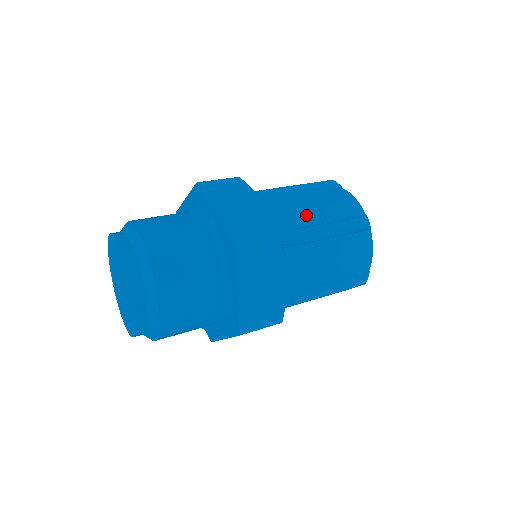
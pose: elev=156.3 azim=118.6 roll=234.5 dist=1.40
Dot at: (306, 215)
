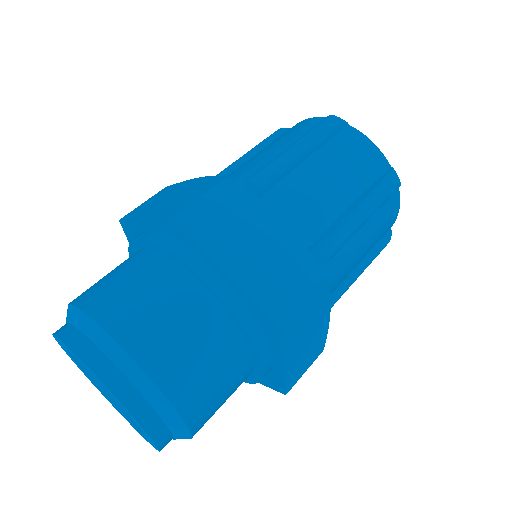
Dot at: (349, 271)
